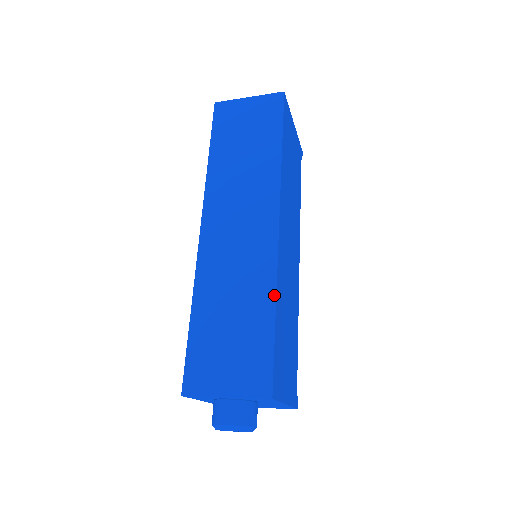
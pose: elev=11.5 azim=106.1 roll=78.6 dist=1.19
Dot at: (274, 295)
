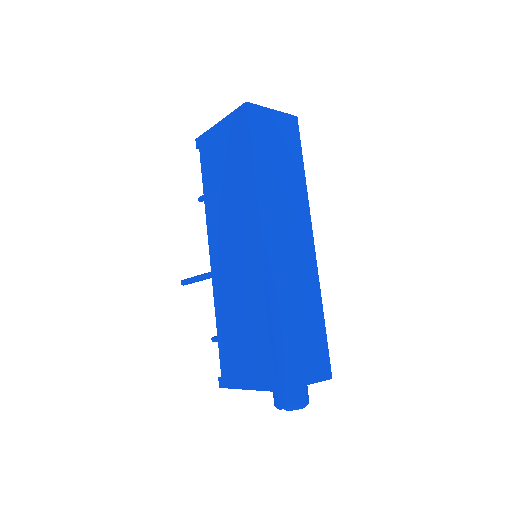
Dot at: (321, 302)
